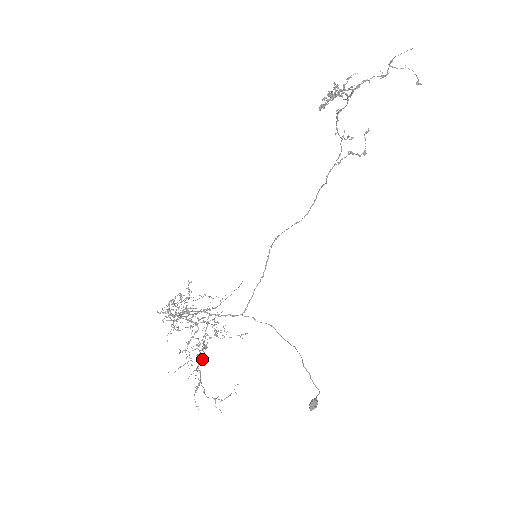
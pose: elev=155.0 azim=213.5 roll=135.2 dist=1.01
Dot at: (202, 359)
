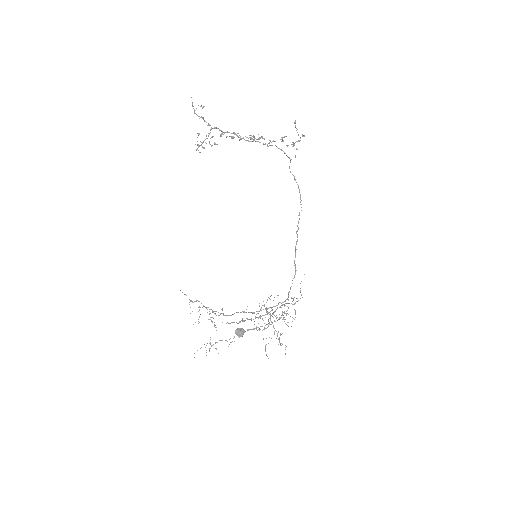
Dot at: occluded
